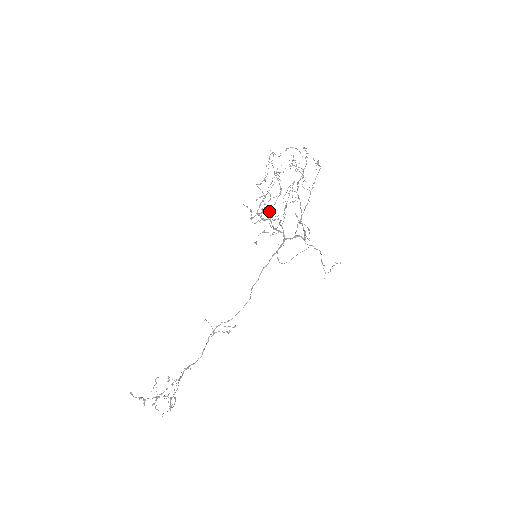
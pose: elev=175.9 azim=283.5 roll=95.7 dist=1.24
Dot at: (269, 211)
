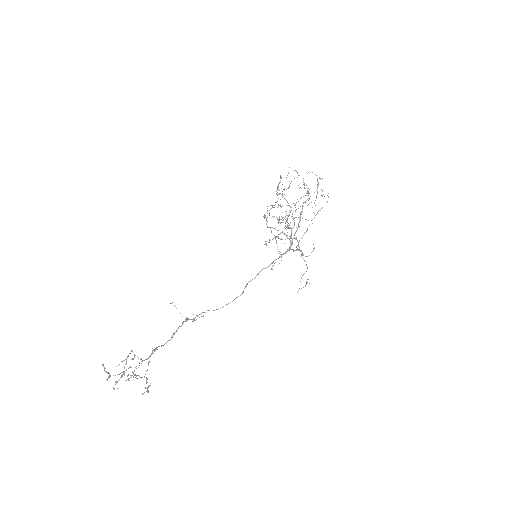
Dot at: occluded
